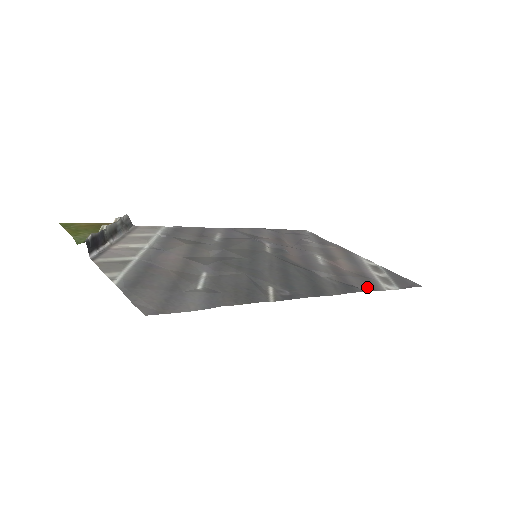
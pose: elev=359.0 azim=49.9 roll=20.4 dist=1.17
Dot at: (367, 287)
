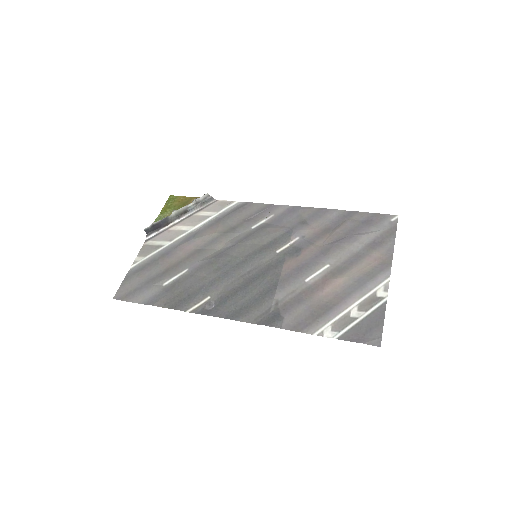
Dot at: (297, 324)
